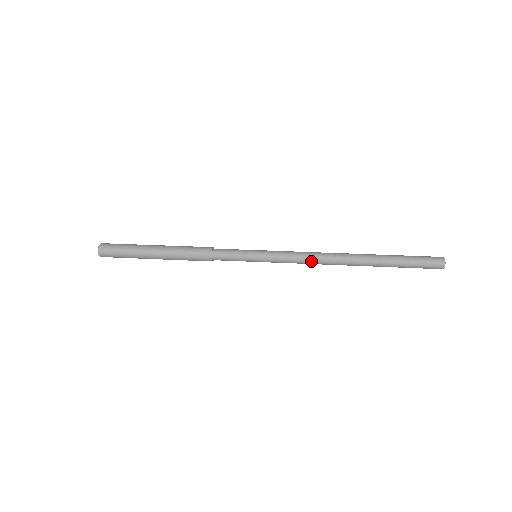
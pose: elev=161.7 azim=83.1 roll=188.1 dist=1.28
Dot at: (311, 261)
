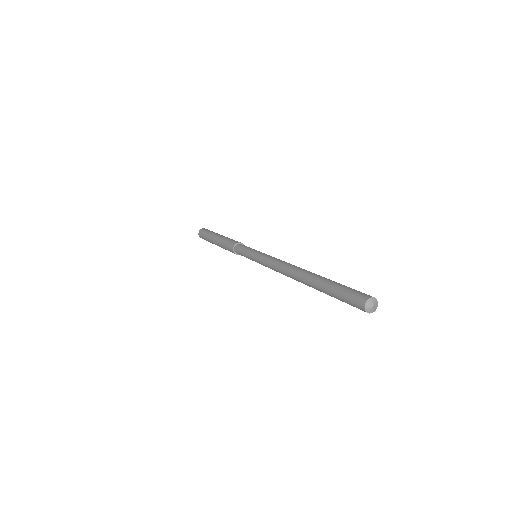
Dot at: (279, 272)
